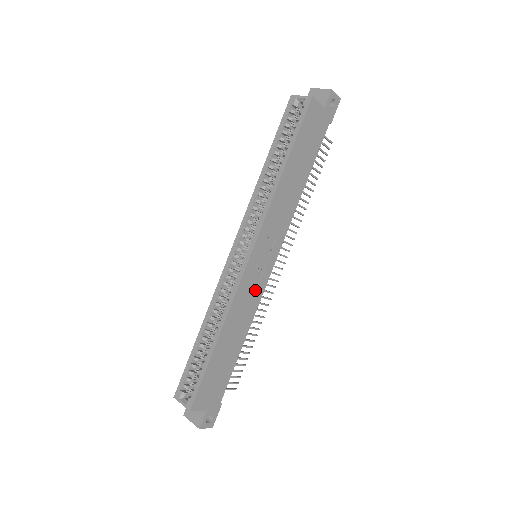
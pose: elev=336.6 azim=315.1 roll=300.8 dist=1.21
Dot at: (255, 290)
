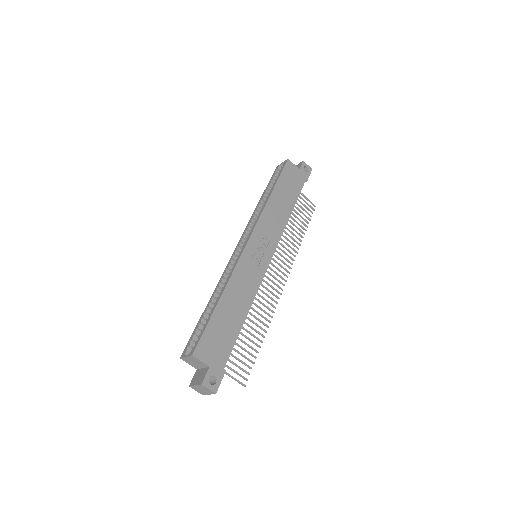
Dot at: (254, 273)
